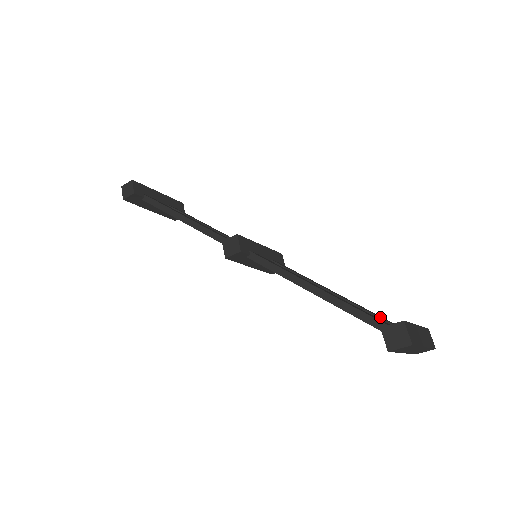
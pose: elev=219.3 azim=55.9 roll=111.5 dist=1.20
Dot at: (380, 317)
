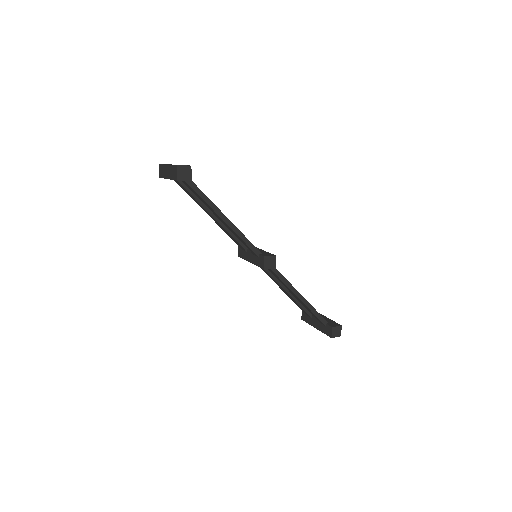
Dot at: occluded
